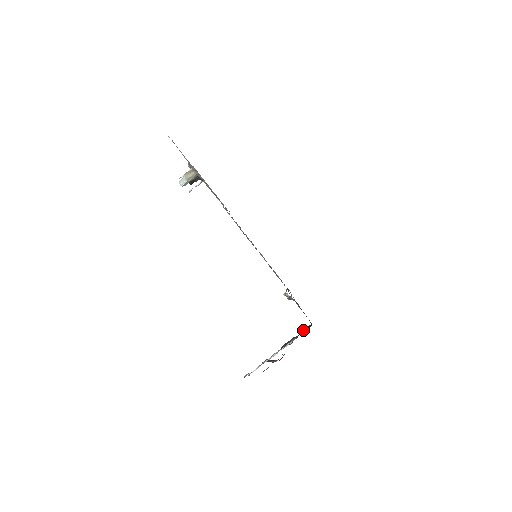
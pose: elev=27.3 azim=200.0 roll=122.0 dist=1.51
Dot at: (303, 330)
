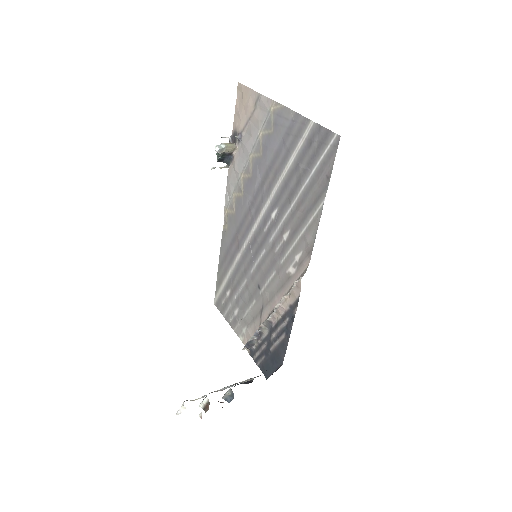
Dot at: occluded
